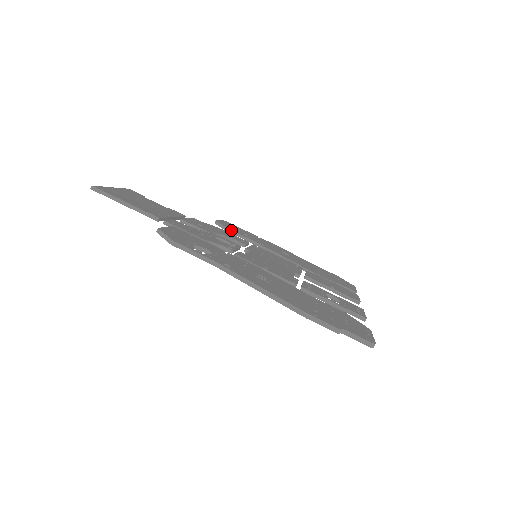
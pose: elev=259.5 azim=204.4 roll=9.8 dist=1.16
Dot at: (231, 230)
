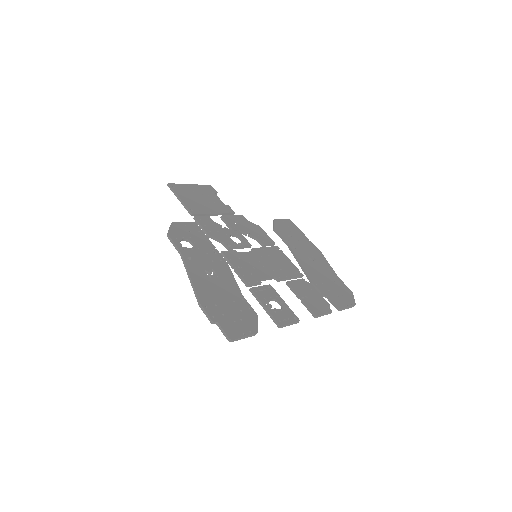
Dot at: (276, 230)
